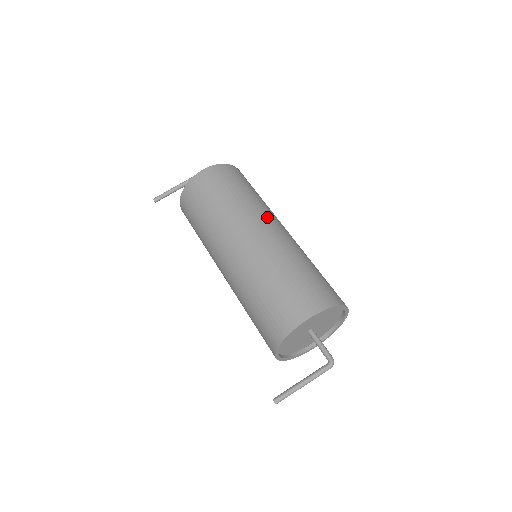
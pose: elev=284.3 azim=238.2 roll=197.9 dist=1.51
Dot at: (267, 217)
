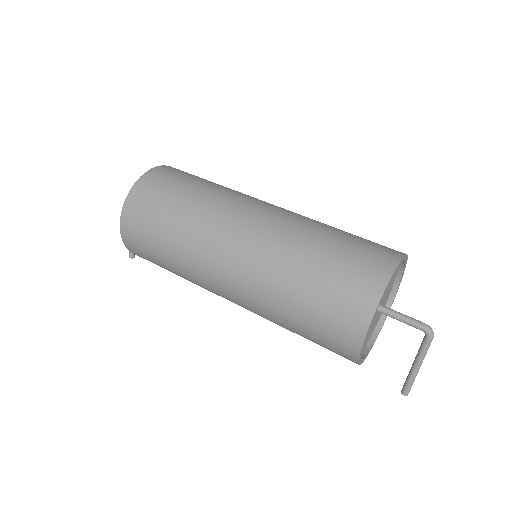
Dot at: (219, 236)
